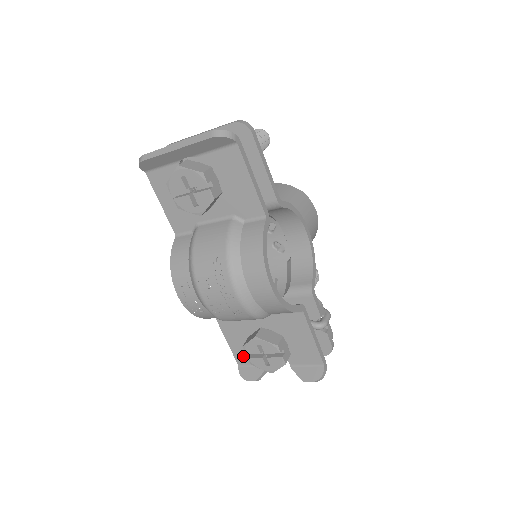
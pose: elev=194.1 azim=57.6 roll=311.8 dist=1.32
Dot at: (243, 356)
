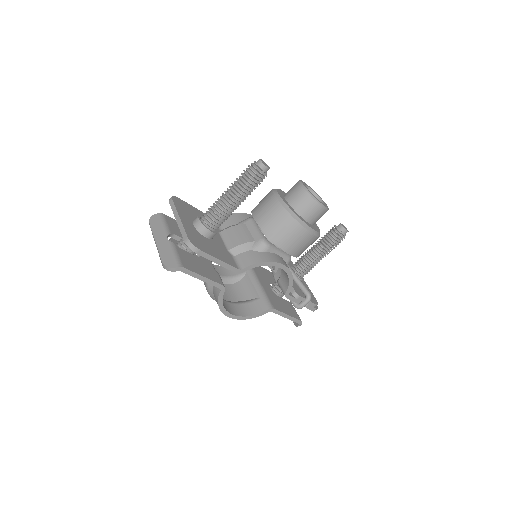
Dot at: occluded
